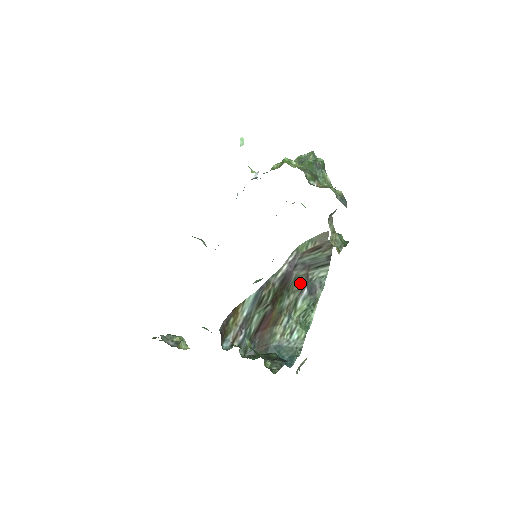
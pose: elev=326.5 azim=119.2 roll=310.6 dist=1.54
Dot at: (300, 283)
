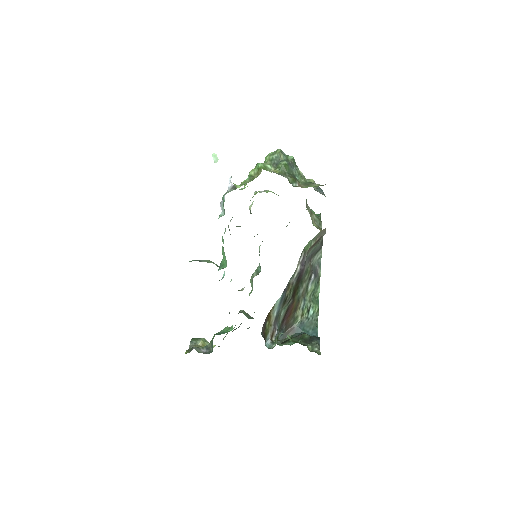
Dot at: (308, 273)
